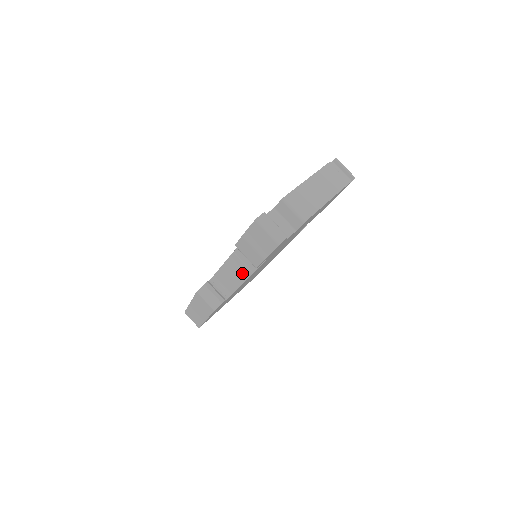
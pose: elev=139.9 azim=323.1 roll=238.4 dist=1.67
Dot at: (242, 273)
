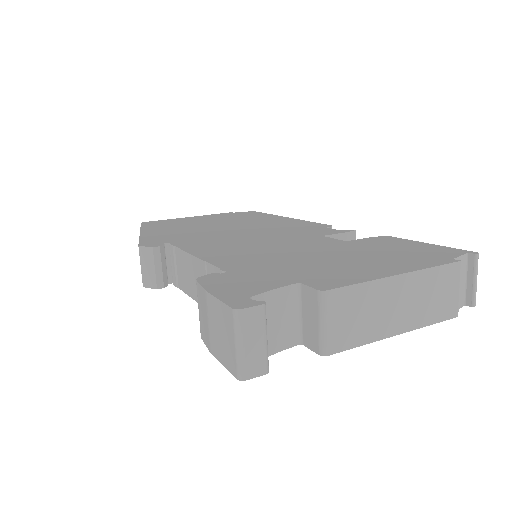
Dot at: occluded
